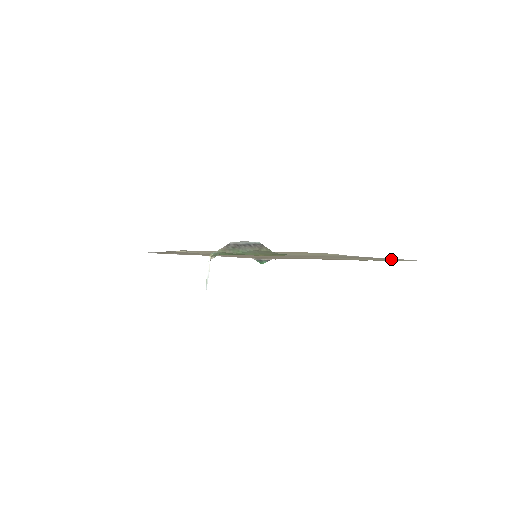
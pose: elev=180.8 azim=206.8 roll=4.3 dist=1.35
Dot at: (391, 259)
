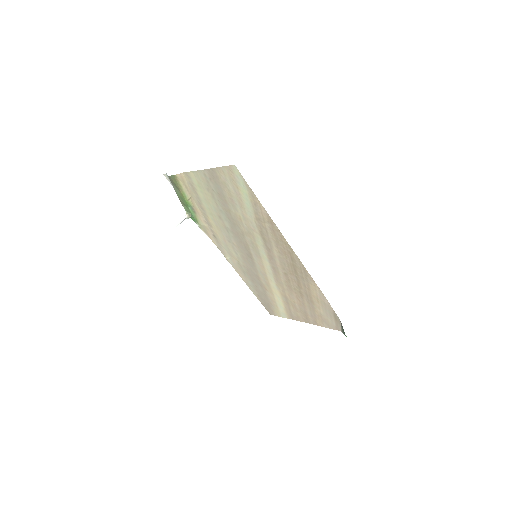
Dot at: (229, 177)
